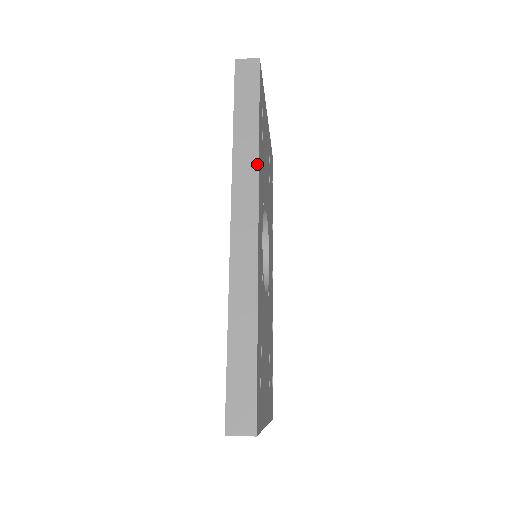
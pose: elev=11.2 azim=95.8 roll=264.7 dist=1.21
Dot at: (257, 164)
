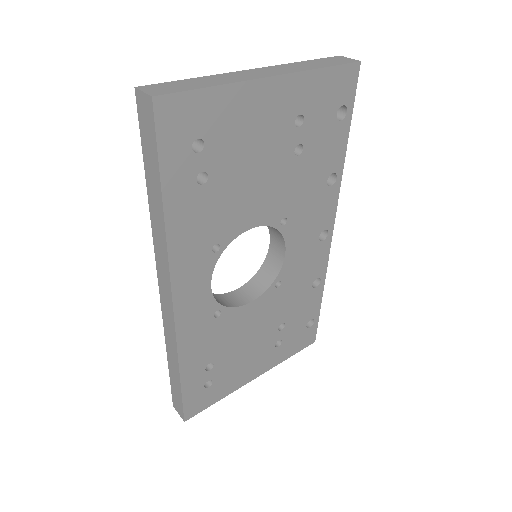
Dot at: (166, 247)
